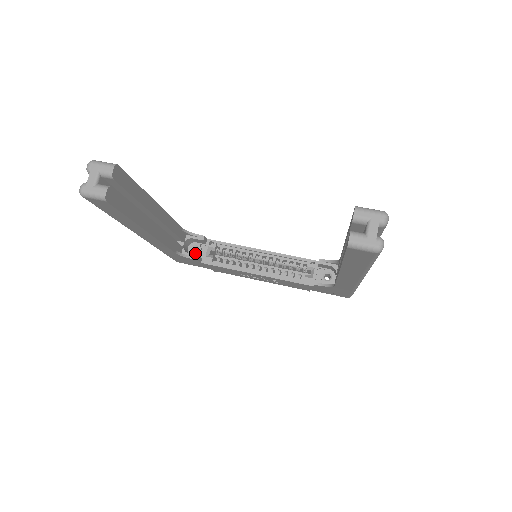
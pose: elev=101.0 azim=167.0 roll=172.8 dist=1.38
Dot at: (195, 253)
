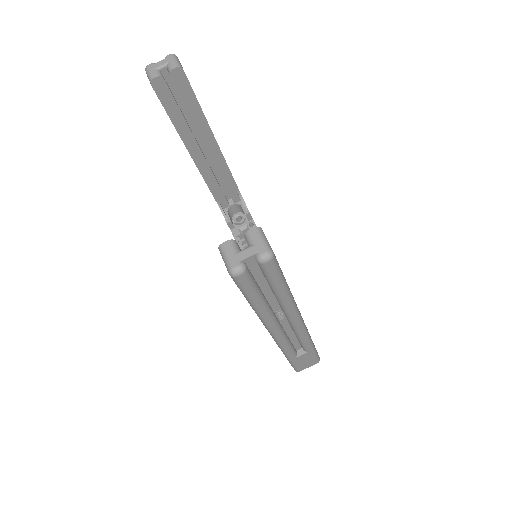
Dot at: (236, 220)
